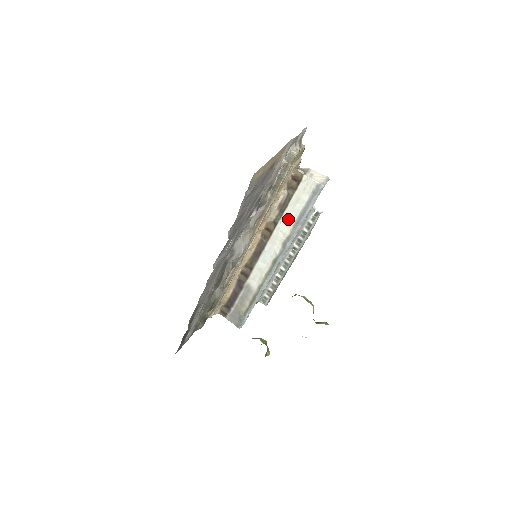
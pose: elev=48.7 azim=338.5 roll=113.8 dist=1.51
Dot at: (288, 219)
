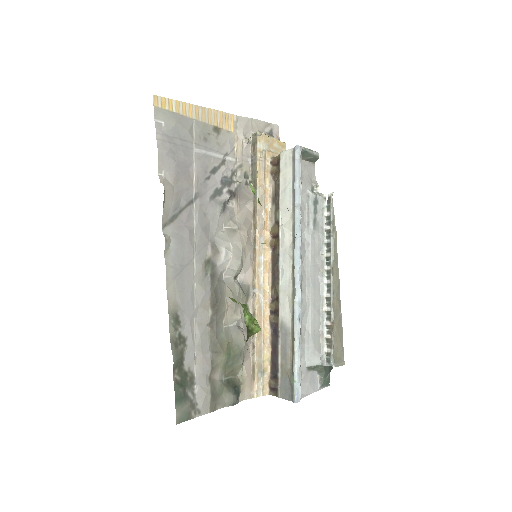
Dot at: (285, 207)
